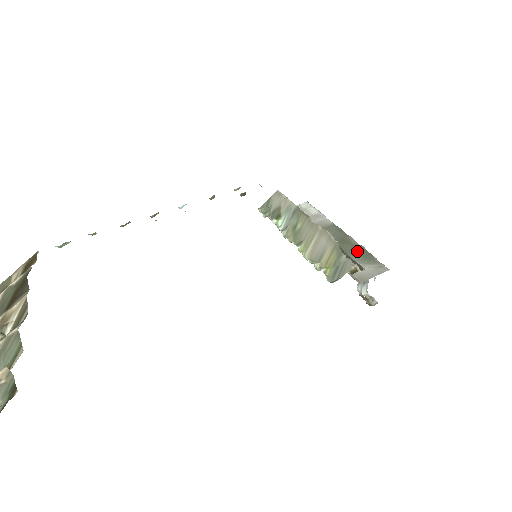
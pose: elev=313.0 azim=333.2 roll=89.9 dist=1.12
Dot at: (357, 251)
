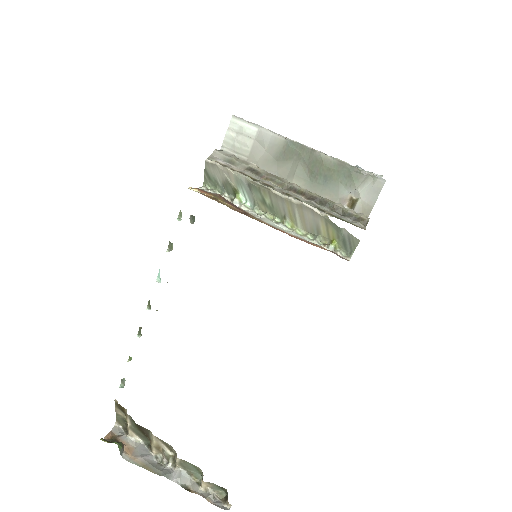
Dot at: (338, 173)
